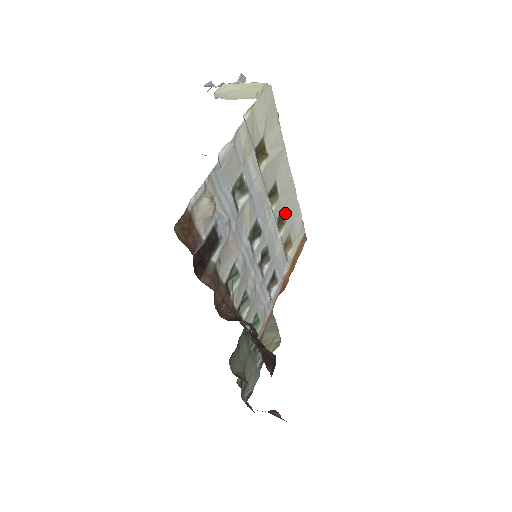
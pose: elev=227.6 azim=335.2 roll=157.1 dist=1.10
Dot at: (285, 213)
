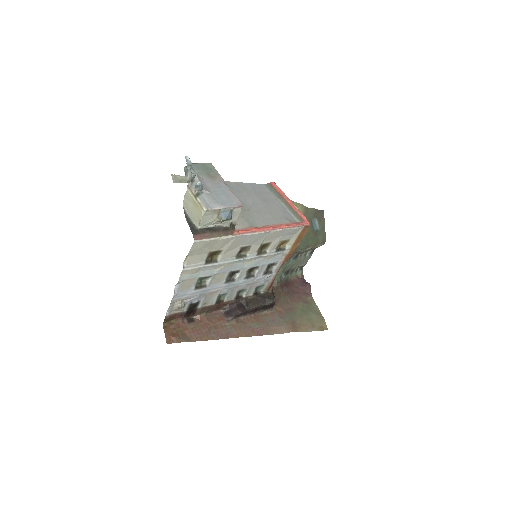
Dot at: (267, 241)
